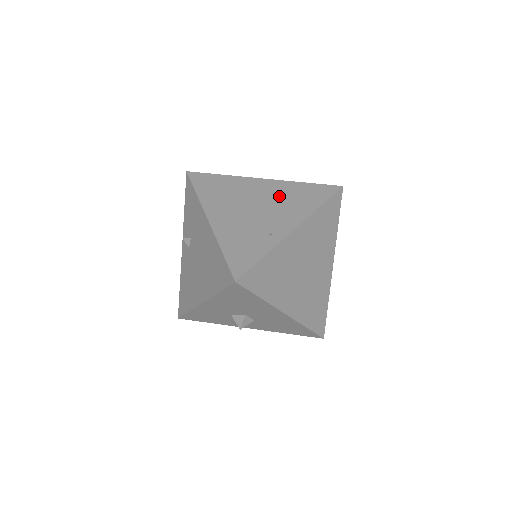
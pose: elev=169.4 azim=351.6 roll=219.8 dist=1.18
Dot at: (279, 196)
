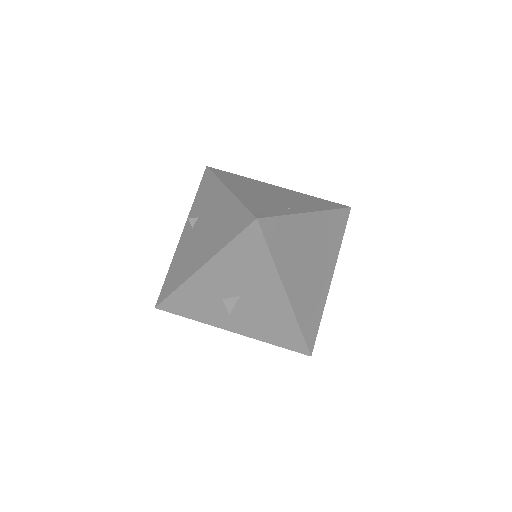
Dot at: (294, 196)
